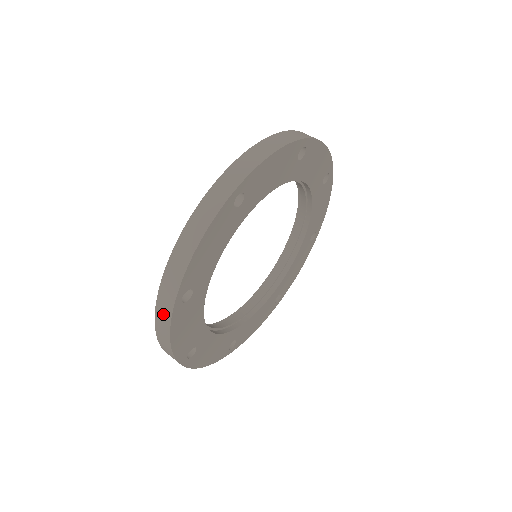
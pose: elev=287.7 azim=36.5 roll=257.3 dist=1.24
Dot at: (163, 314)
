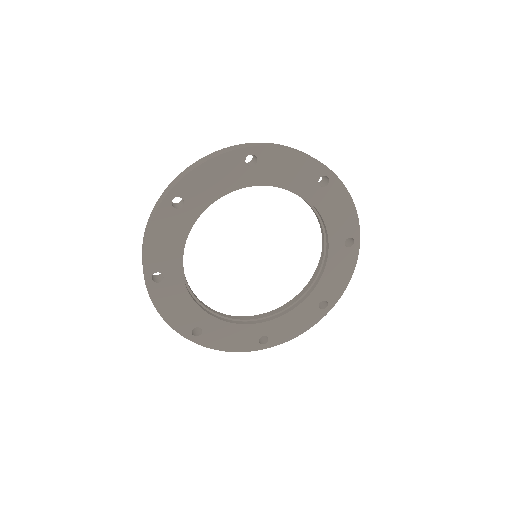
Dot at: occluded
